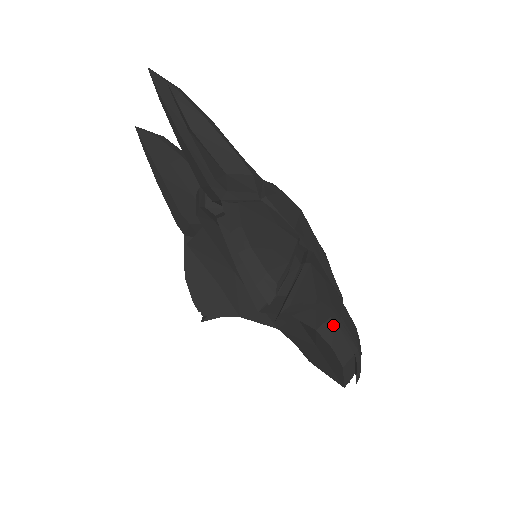
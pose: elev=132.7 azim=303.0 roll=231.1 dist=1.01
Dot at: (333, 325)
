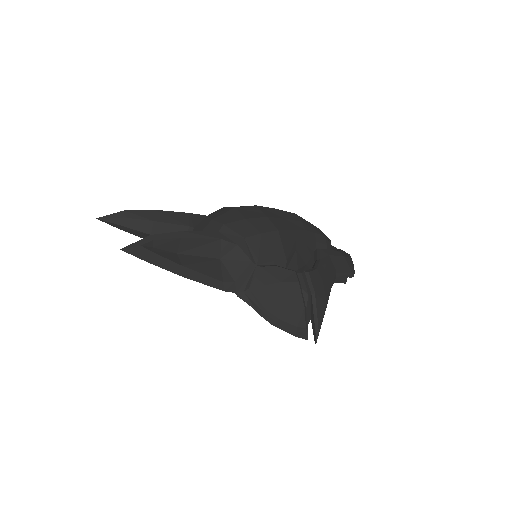
Dot at: occluded
